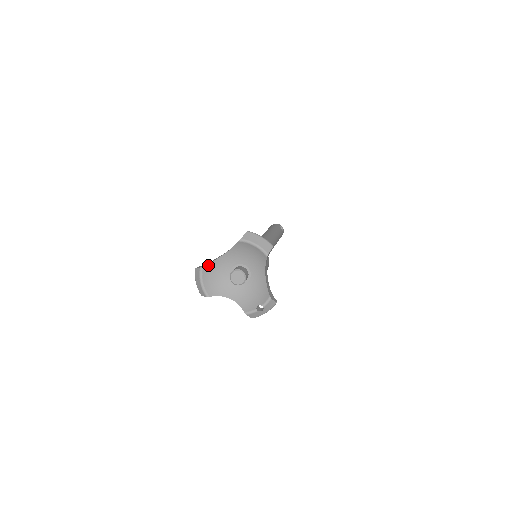
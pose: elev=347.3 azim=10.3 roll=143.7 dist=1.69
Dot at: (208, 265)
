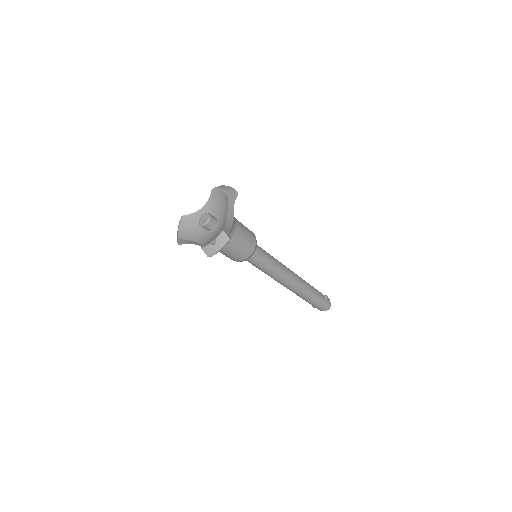
Dot at: (188, 216)
